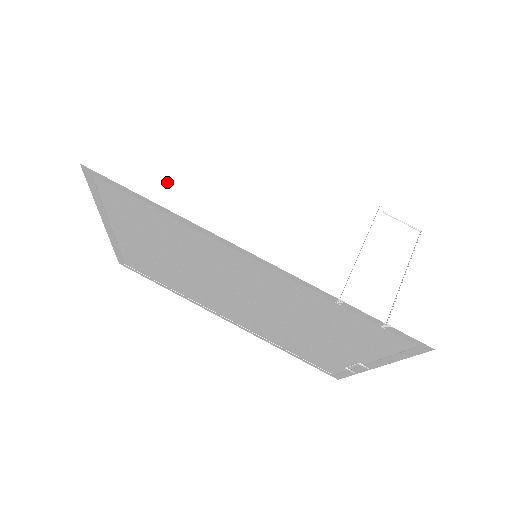
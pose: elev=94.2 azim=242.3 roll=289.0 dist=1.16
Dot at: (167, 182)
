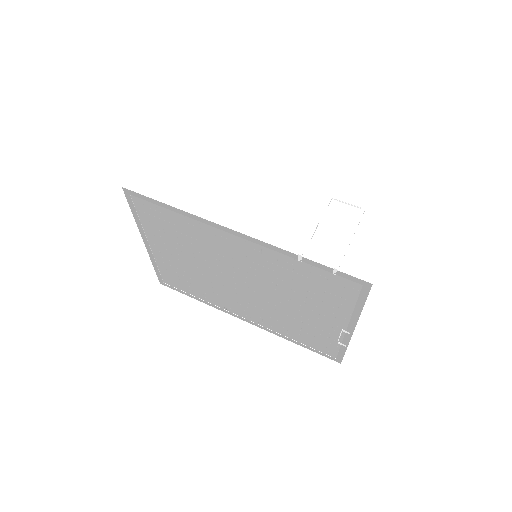
Dot at: (178, 193)
